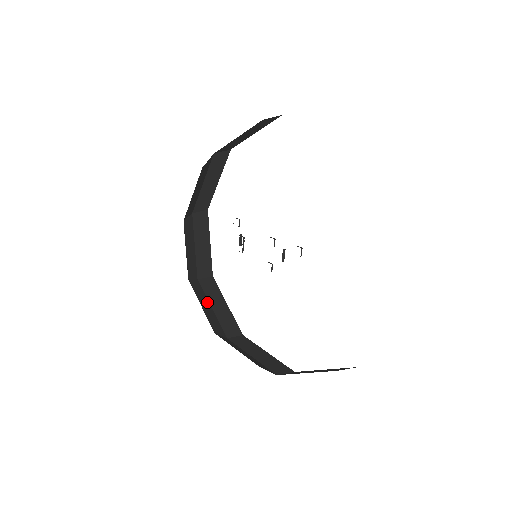
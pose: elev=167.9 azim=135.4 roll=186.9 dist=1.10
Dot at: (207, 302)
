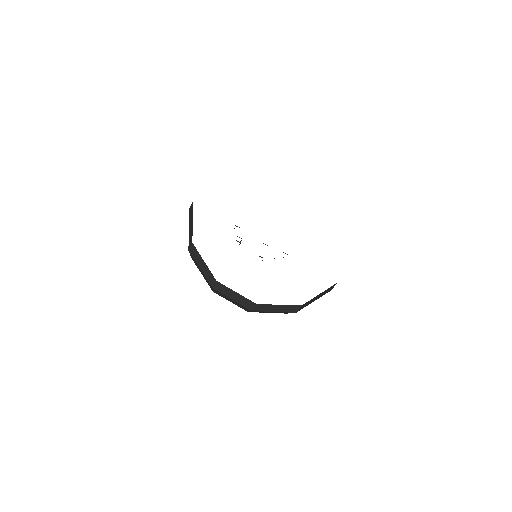
Dot at: (198, 267)
